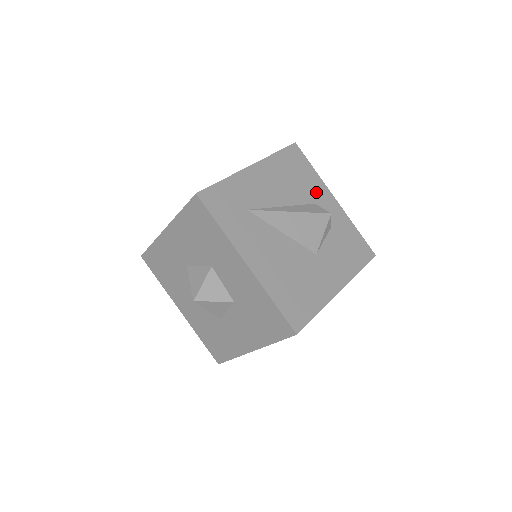
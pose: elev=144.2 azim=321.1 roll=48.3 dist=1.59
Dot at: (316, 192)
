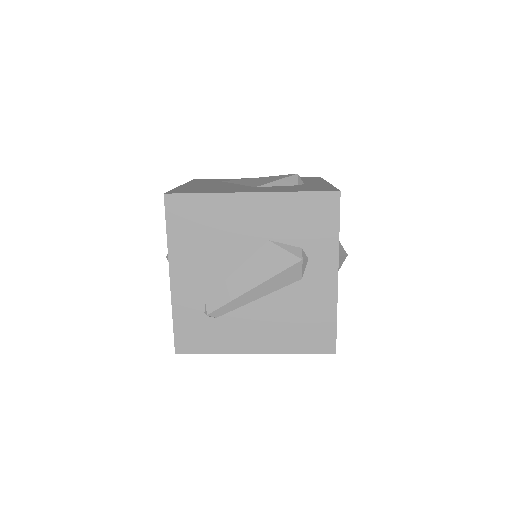
Dot at: occluded
